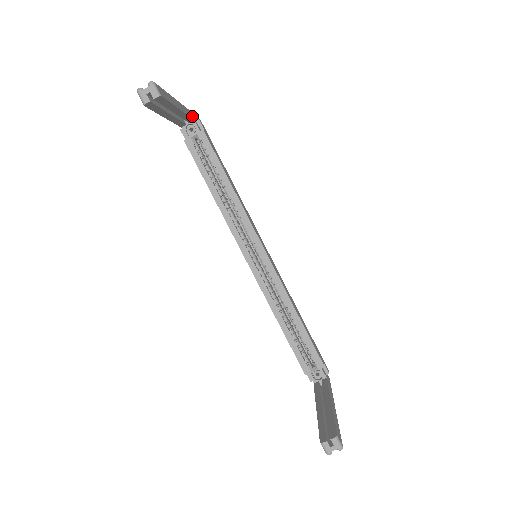
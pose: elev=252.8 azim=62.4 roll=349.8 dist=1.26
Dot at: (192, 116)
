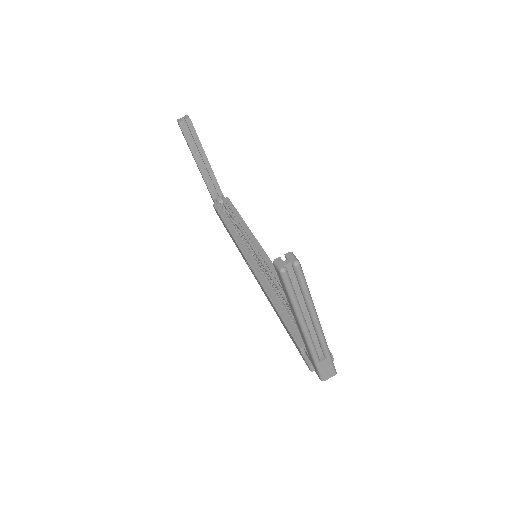
Dot at: (222, 193)
